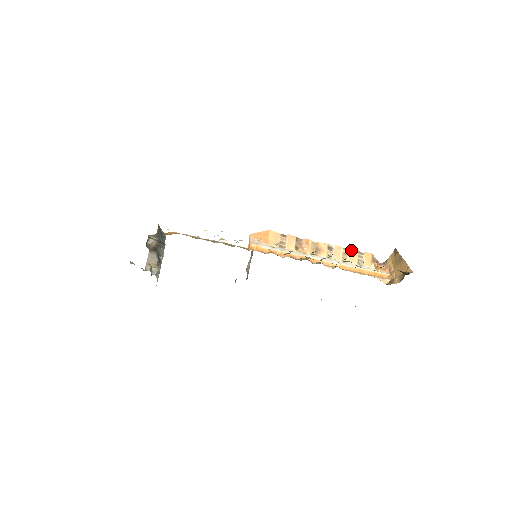
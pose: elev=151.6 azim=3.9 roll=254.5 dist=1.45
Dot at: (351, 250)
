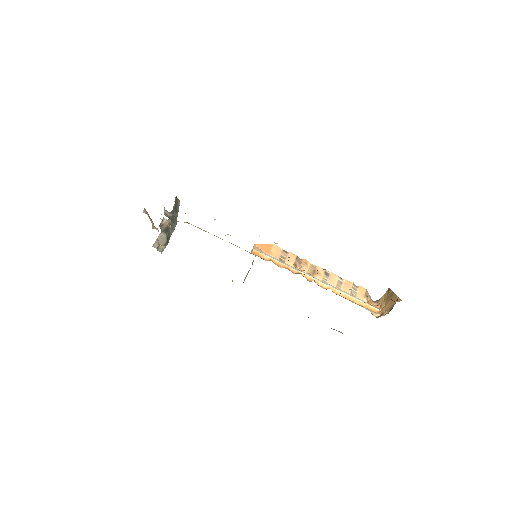
Dot at: (346, 280)
